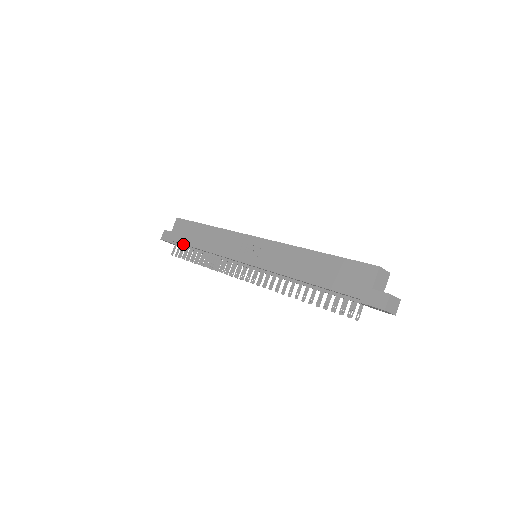
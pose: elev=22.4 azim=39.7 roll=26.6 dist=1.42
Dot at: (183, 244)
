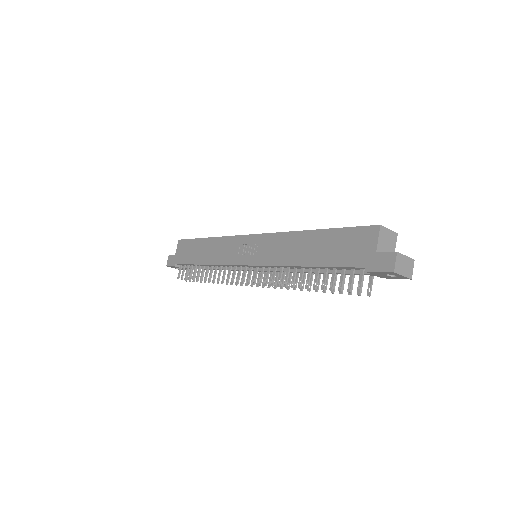
Dot at: (186, 264)
